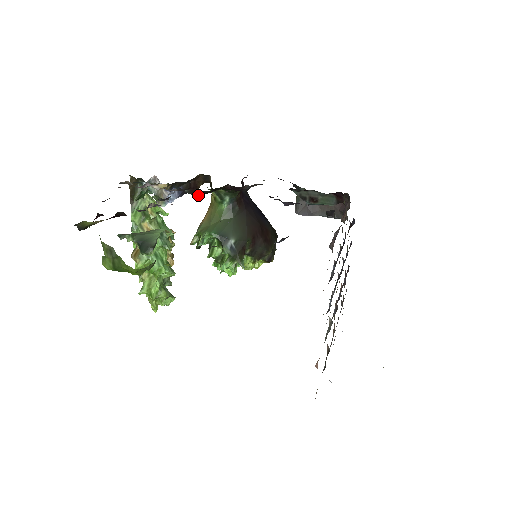
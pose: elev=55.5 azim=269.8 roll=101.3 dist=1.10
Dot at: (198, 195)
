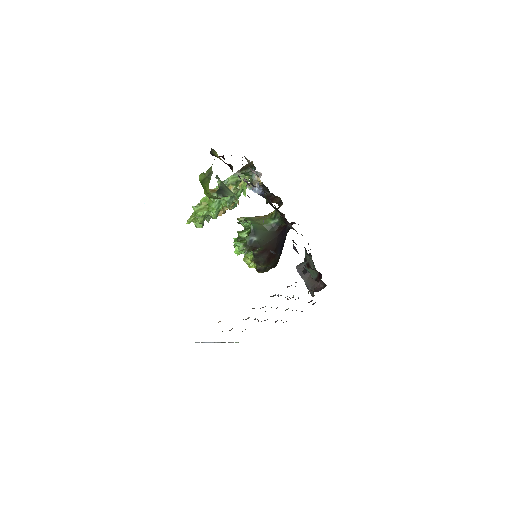
Dot at: (267, 202)
